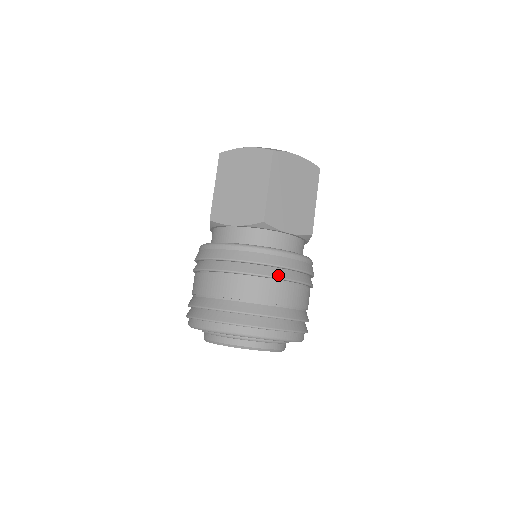
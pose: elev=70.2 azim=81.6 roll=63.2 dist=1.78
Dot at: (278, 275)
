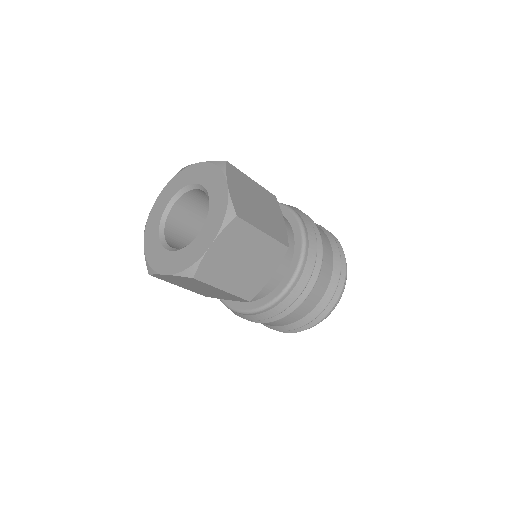
Dot at: (296, 306)
